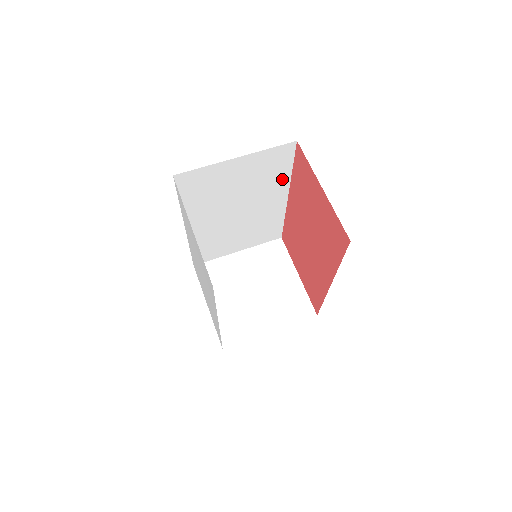
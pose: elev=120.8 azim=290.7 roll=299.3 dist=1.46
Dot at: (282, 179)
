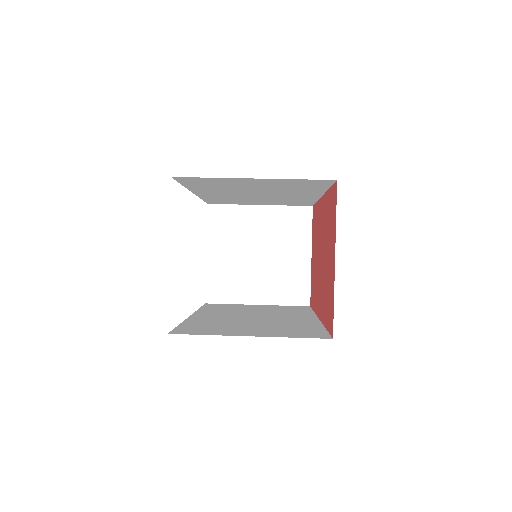
Dot at: (315, 189)
